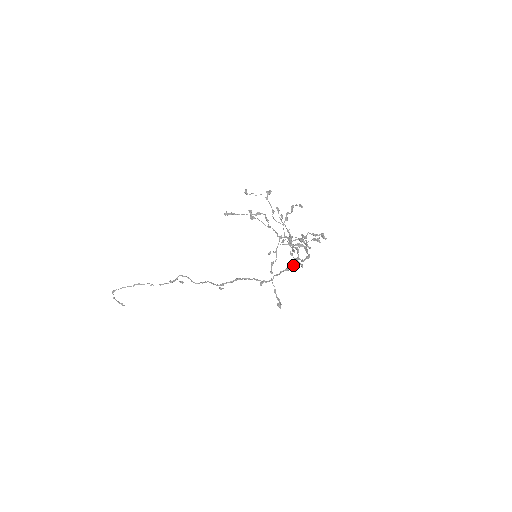
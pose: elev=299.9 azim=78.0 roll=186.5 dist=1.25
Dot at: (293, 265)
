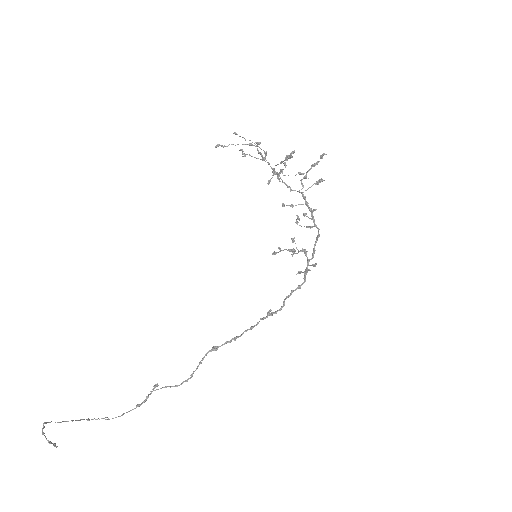
Dot at: (305, 278)
